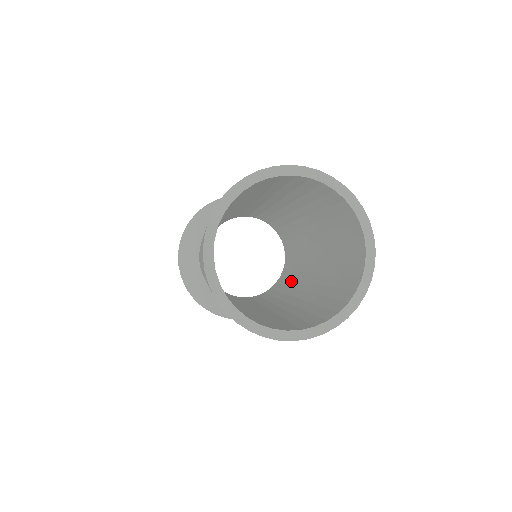
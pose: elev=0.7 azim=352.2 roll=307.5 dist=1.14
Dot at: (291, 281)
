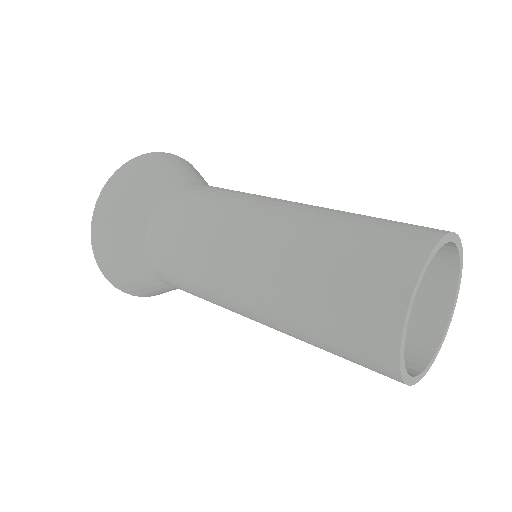
Dot at: occluded
